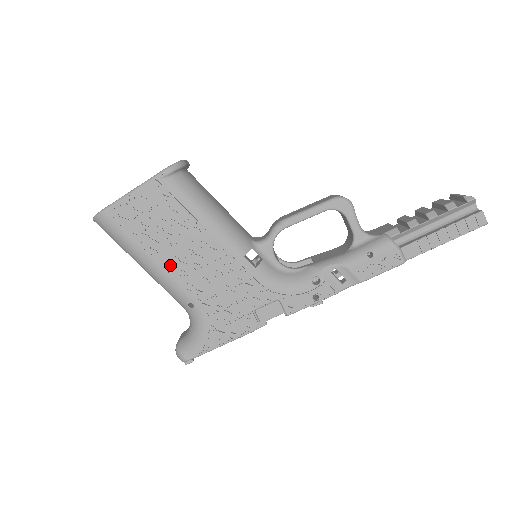
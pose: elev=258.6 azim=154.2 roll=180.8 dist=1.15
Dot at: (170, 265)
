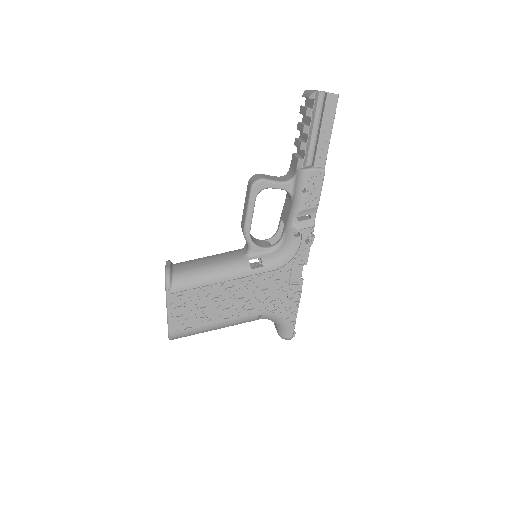
Dot at: (227, 315)
